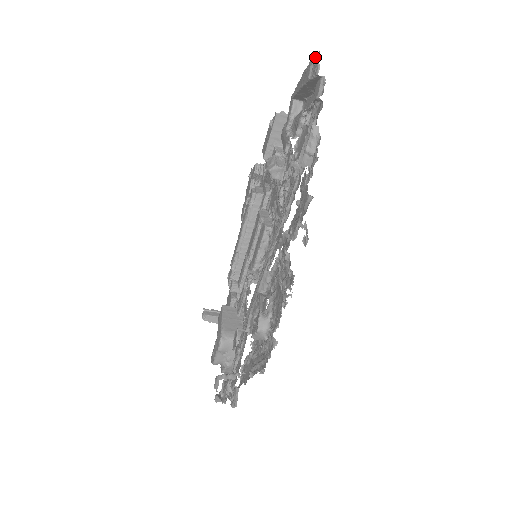
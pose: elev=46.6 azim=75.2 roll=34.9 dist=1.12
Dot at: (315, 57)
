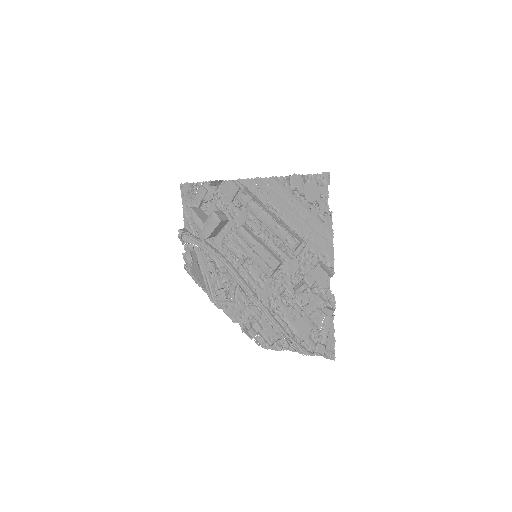
Dot at: occluded
